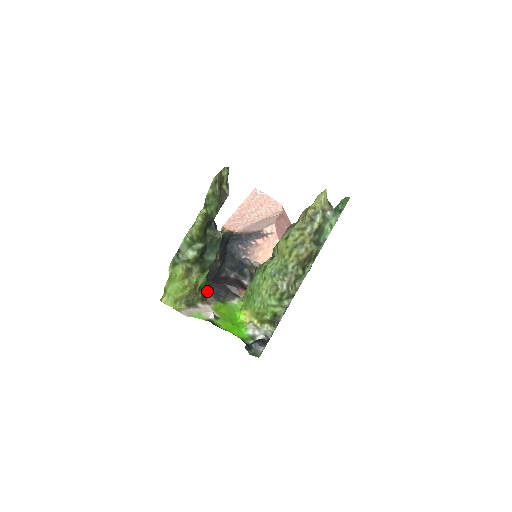
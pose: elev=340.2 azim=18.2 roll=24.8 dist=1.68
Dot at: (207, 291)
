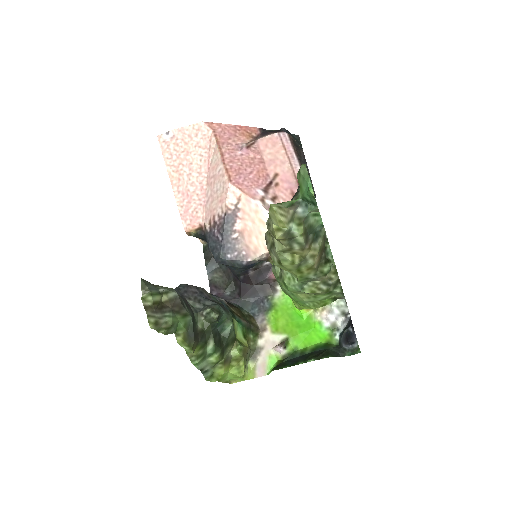
Dot at: (249, 315)
